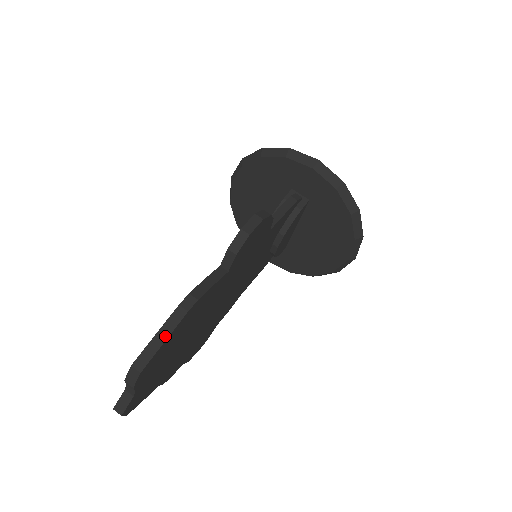
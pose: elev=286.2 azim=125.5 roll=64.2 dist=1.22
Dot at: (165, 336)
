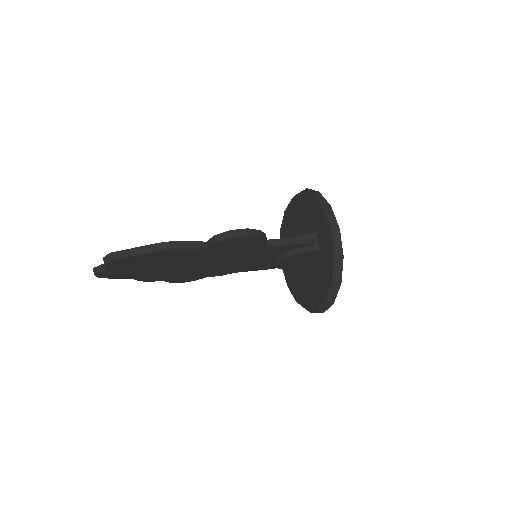
Dot at: (137, 253)
